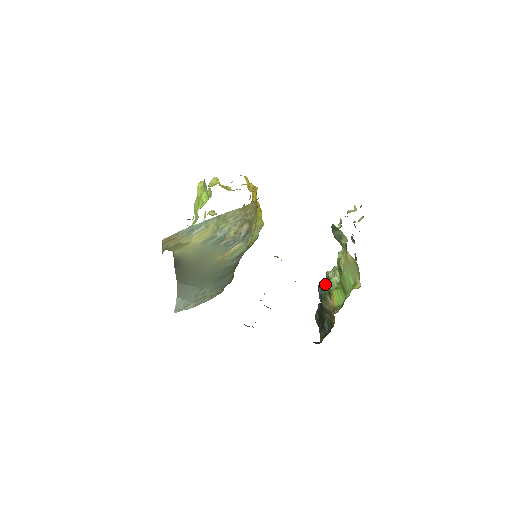
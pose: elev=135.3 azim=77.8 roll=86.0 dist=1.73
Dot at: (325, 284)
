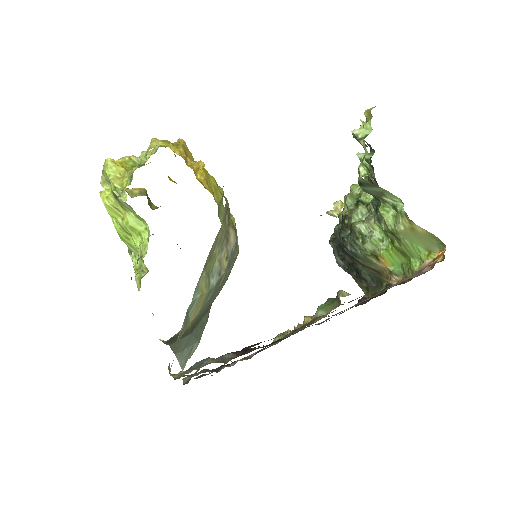
Dot at: (363, 246)
